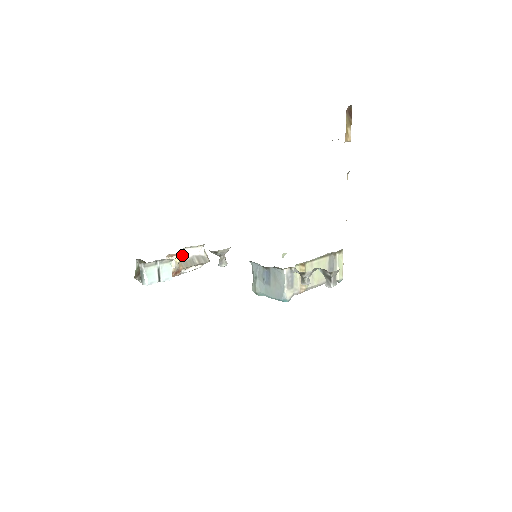
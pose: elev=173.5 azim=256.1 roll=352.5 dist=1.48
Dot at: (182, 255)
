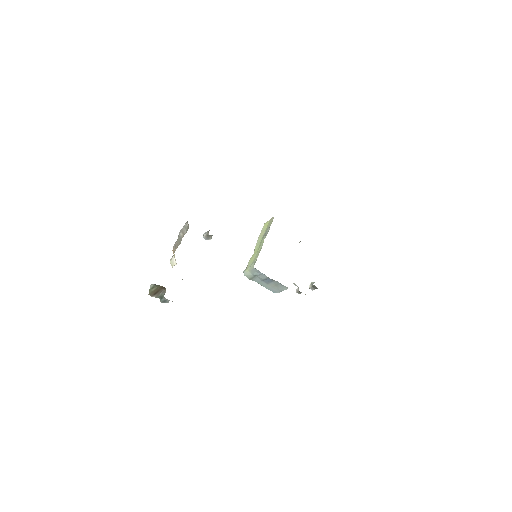
Dot at: occluded
